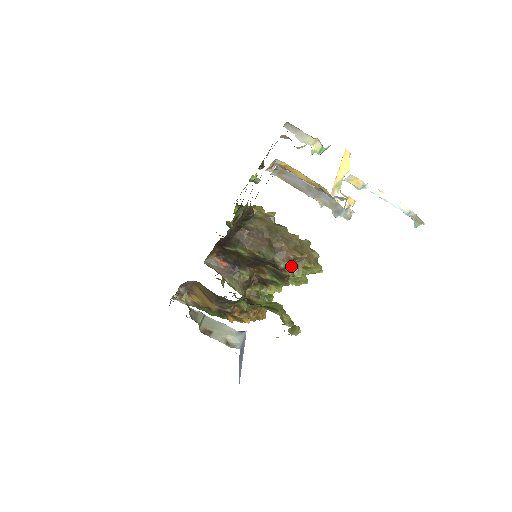
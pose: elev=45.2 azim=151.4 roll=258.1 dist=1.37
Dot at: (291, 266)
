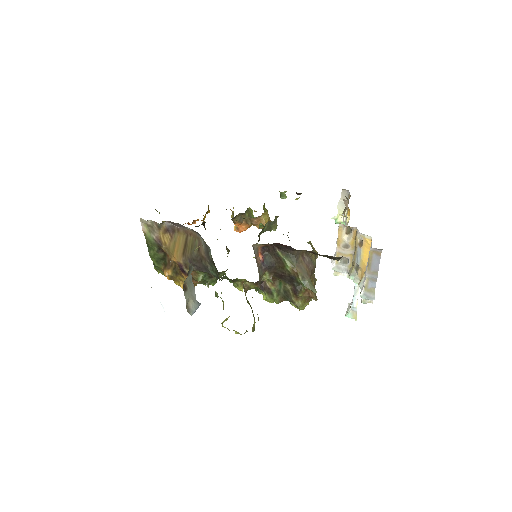
Dot at: (303, 299)
